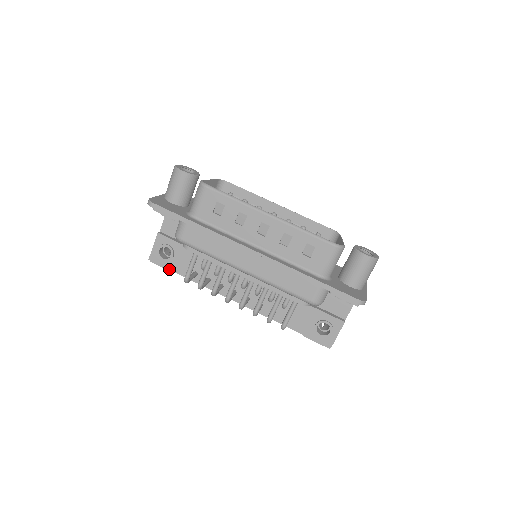
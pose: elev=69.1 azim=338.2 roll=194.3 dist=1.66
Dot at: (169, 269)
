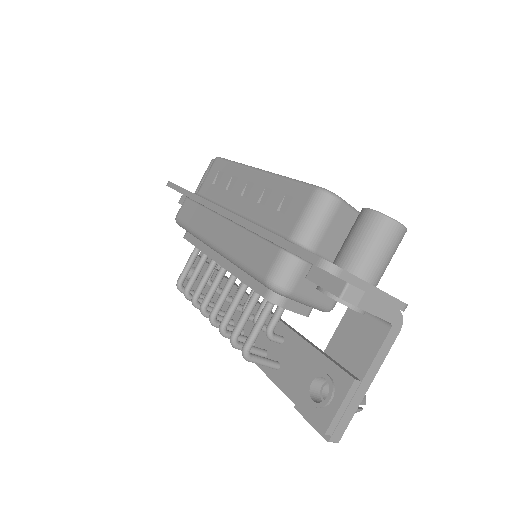
Dot at: occluded
